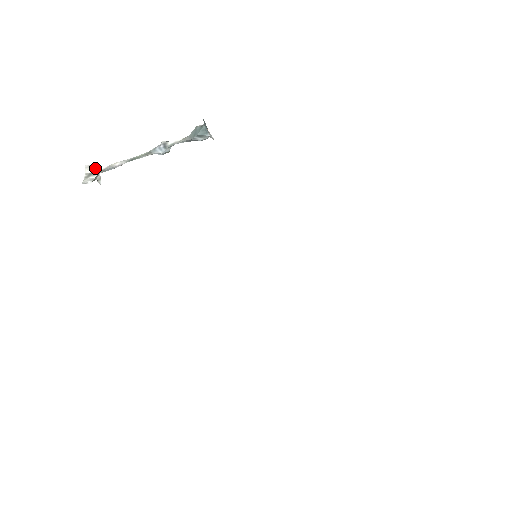
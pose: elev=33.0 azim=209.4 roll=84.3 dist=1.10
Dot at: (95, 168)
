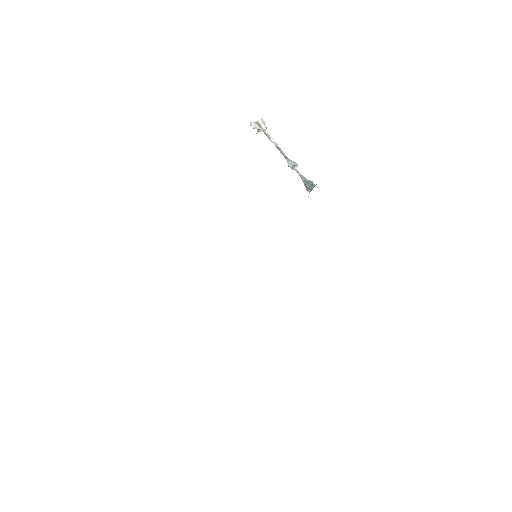
Dot at: (264, 125)
